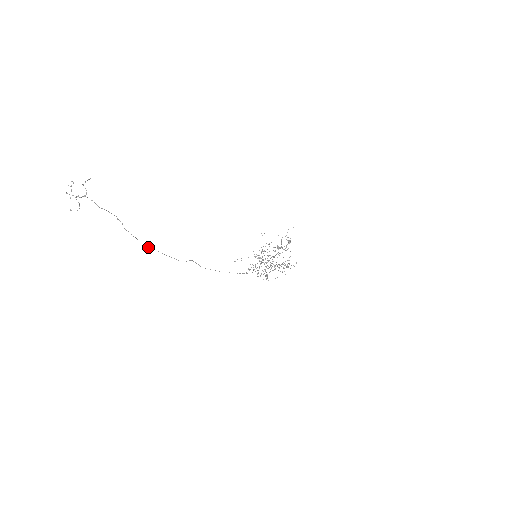
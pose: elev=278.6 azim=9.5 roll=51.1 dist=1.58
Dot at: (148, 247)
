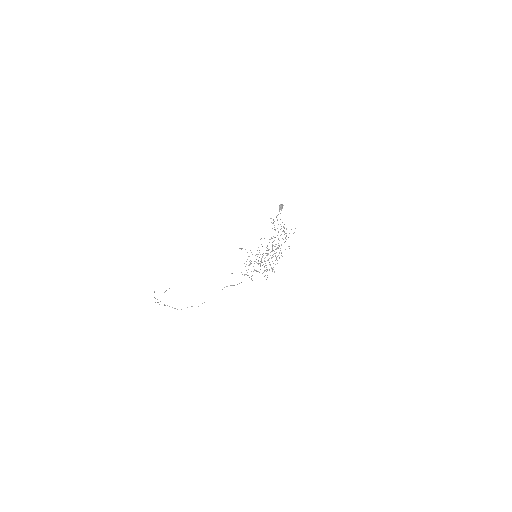
Dot at: occluded
